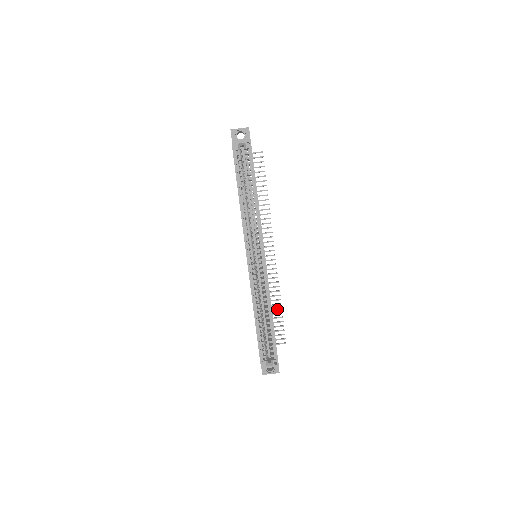
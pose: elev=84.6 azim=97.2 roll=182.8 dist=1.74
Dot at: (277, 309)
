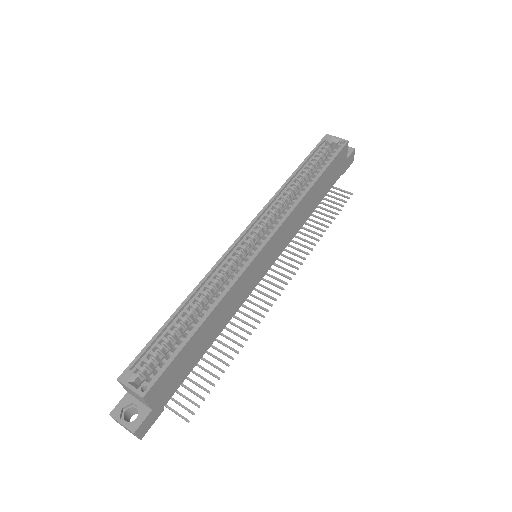
Dot at: (222, 361)
